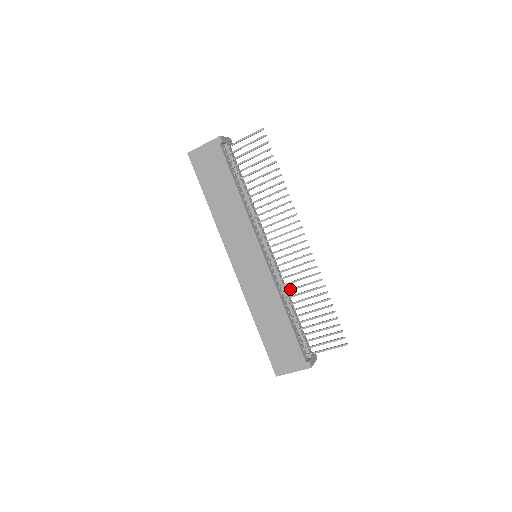
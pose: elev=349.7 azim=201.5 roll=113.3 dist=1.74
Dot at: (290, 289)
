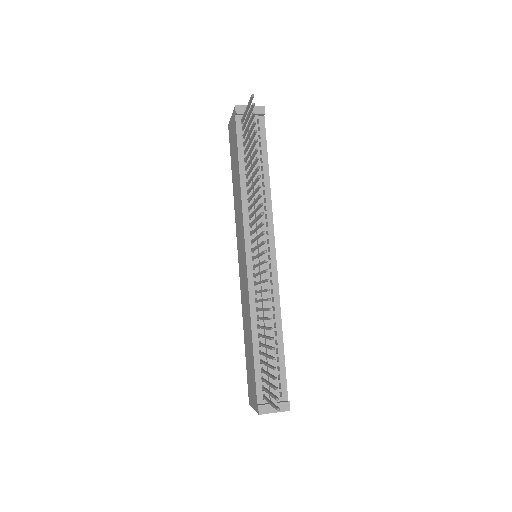
Dot at: (259, 308)
